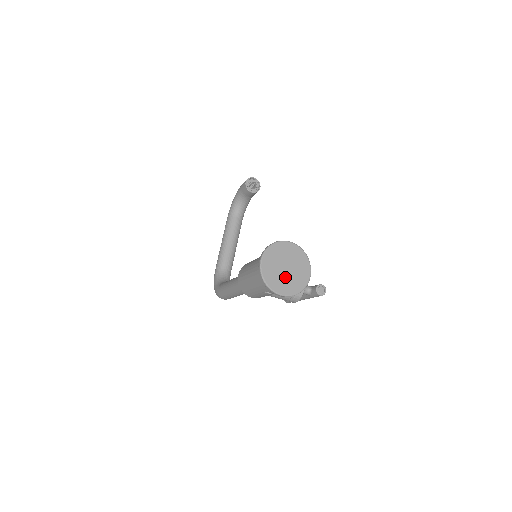
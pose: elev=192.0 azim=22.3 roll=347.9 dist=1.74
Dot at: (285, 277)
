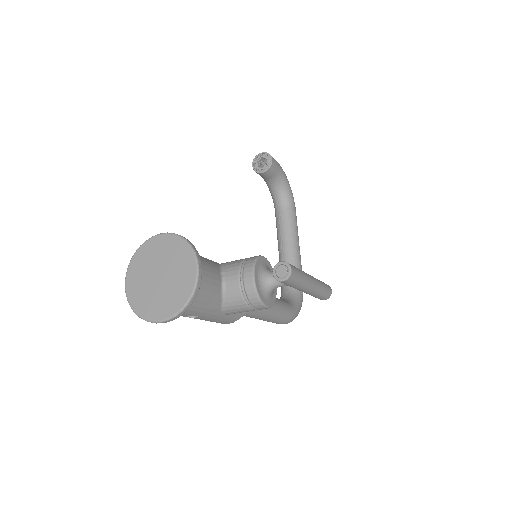
Dot at: (160, 291)
